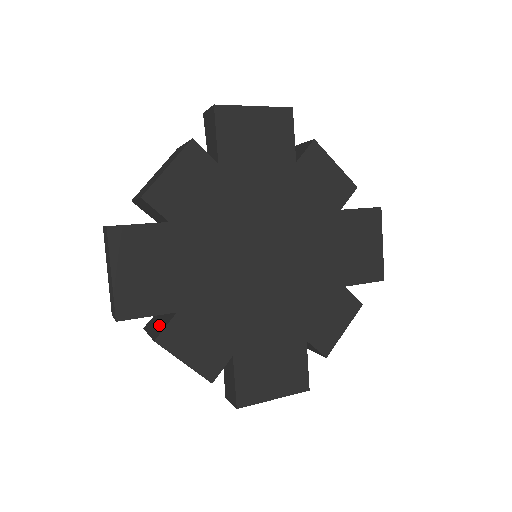
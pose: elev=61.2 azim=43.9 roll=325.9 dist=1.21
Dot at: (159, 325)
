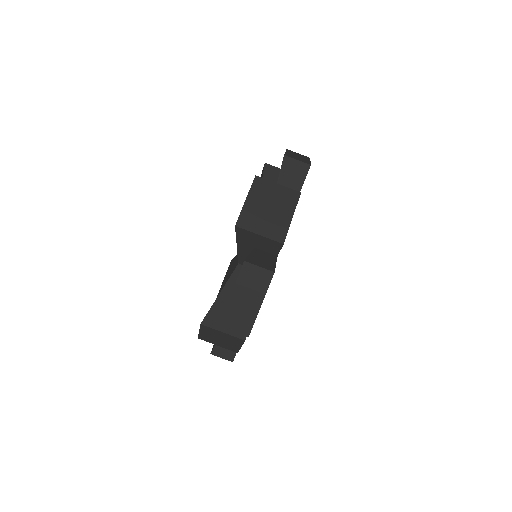
Dot at: occluded
